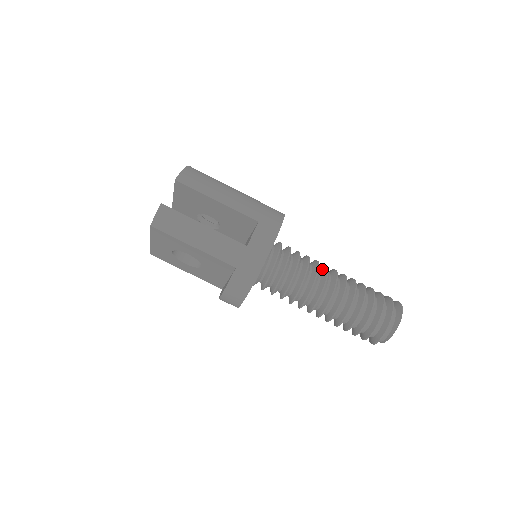
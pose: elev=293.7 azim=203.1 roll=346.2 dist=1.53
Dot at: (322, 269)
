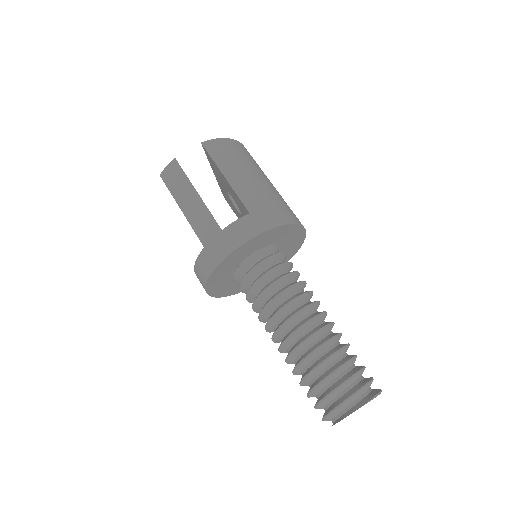
Dot at: (308, 302)
